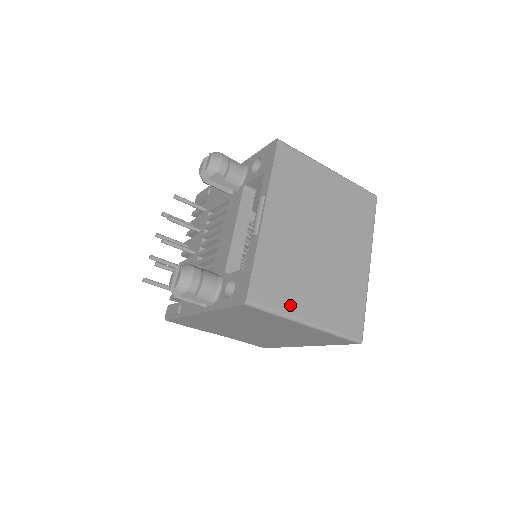
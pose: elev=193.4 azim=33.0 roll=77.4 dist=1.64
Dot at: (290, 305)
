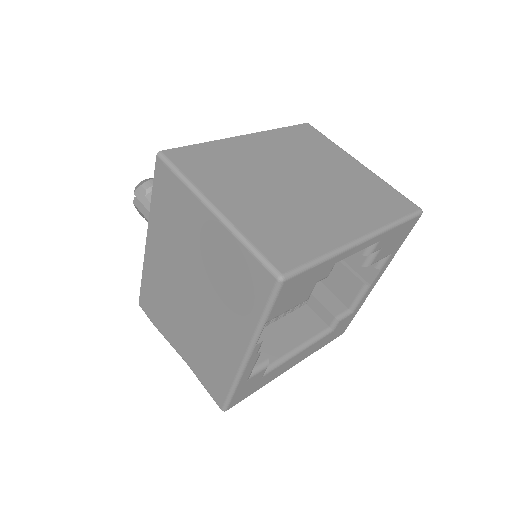
Dot at: (206, 184)
